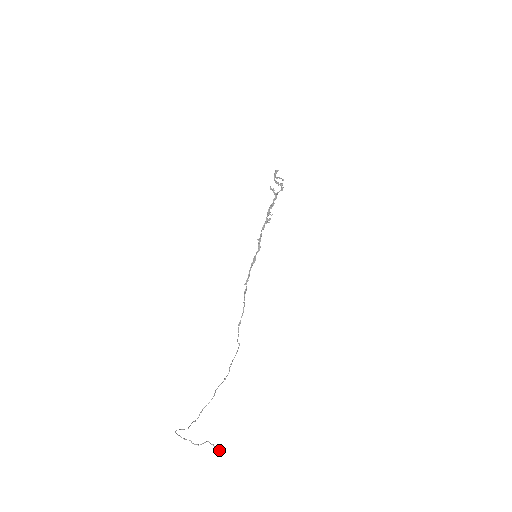
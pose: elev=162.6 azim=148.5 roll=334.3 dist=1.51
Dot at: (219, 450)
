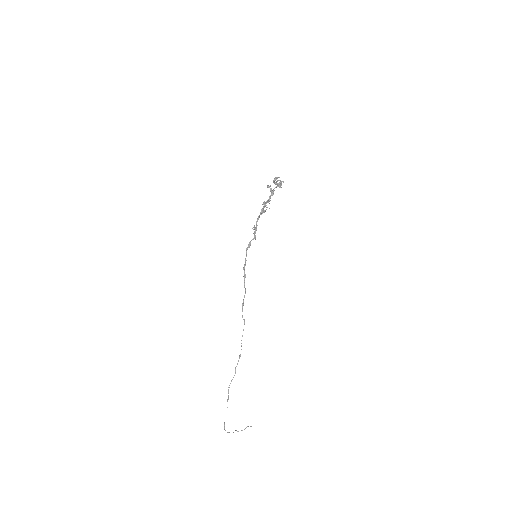
Dot at: occluded
